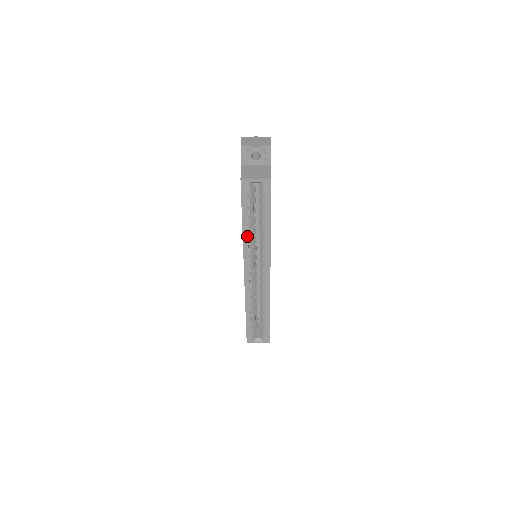
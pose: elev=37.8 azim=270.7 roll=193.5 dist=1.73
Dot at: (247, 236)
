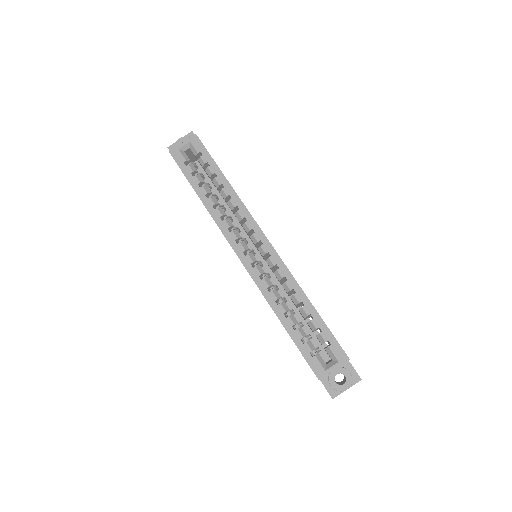
Dot at: (211, 207)
